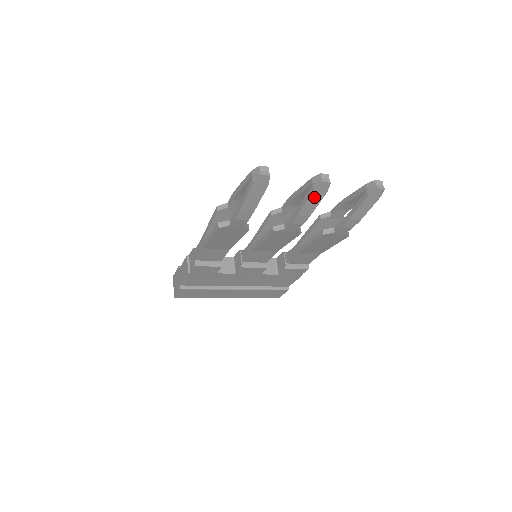
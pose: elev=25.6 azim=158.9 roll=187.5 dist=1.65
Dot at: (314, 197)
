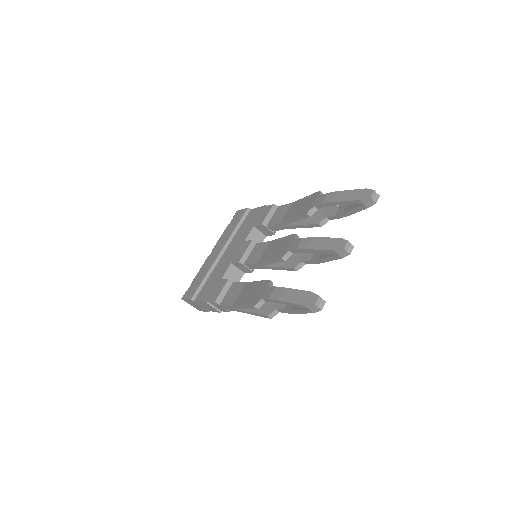
Dot at: occluded
